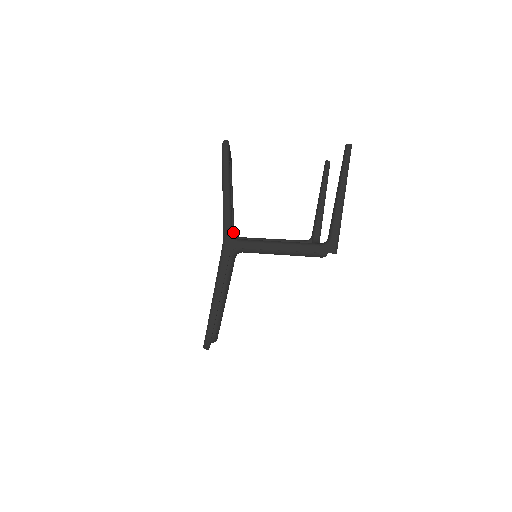
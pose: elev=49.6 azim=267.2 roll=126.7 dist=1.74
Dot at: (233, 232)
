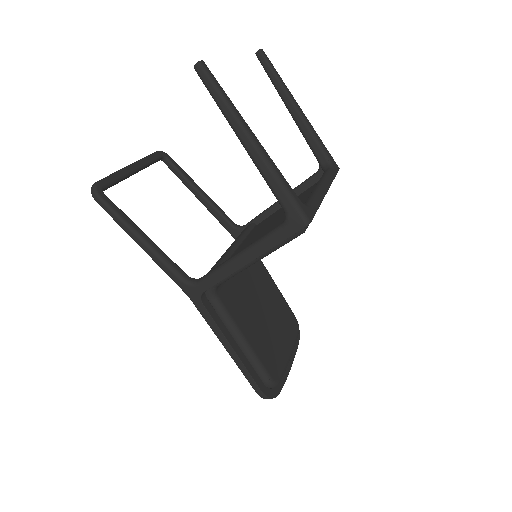
Dot at: (232, 227)
